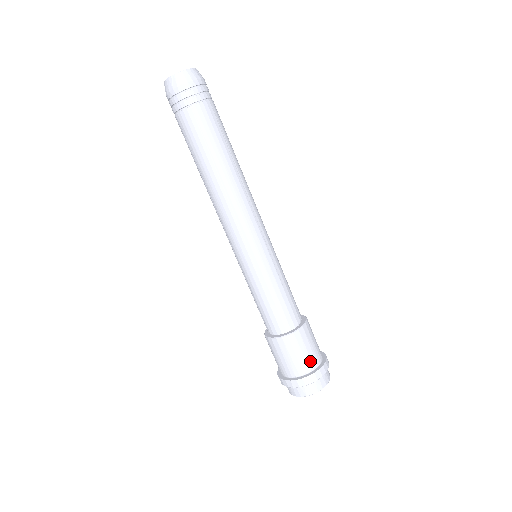
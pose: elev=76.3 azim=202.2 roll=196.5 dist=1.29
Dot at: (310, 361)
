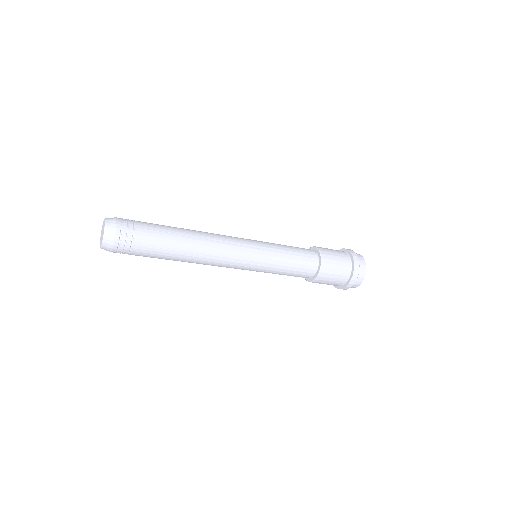
Dot at: (345, 267)
